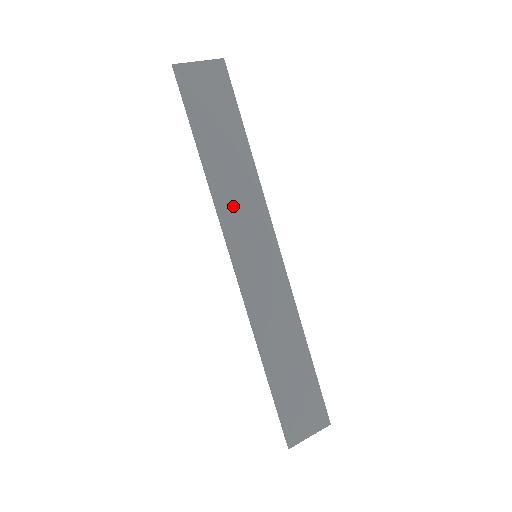
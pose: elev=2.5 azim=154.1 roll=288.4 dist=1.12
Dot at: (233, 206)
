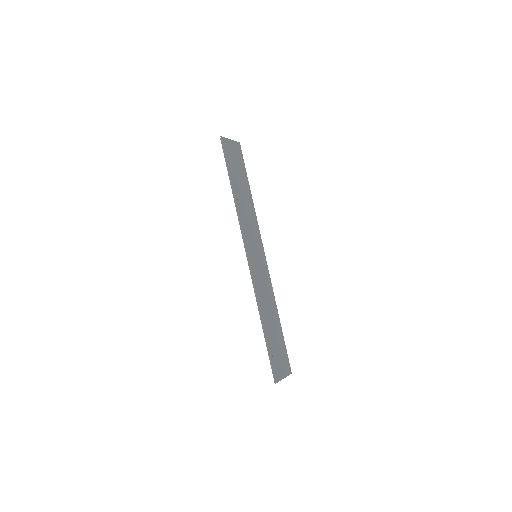
Dot at: (246, 223)
